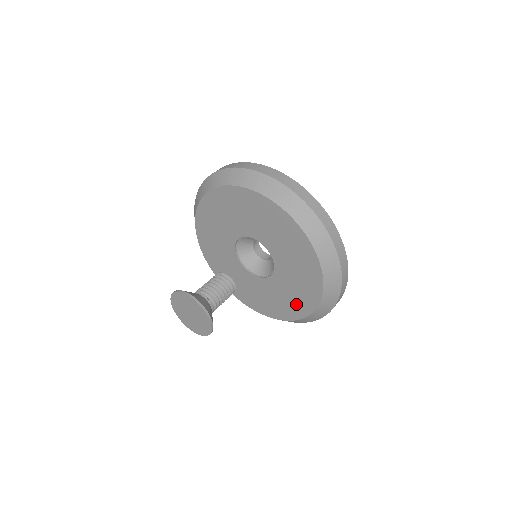
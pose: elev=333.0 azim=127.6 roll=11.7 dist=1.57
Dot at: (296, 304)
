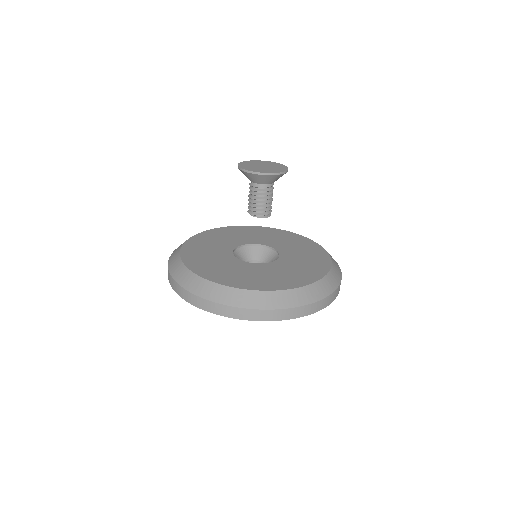
Dot at: (307, 273)
